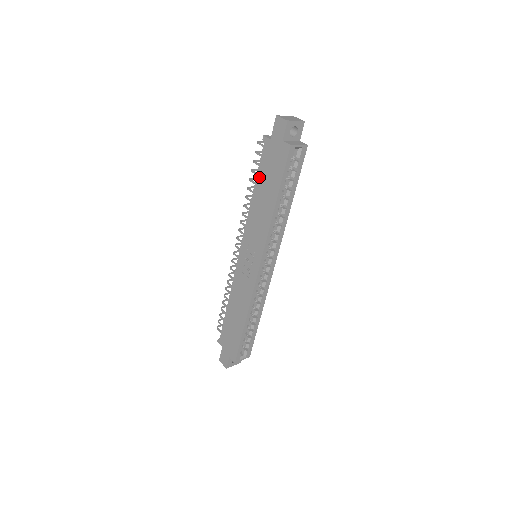
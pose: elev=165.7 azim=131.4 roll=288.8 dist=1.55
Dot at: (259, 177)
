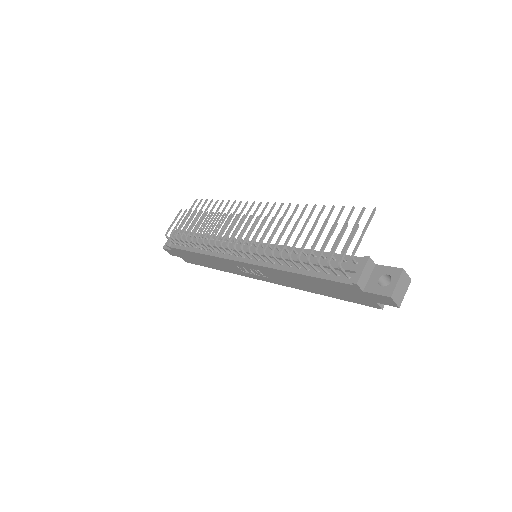
Dot at: (318, 280)
